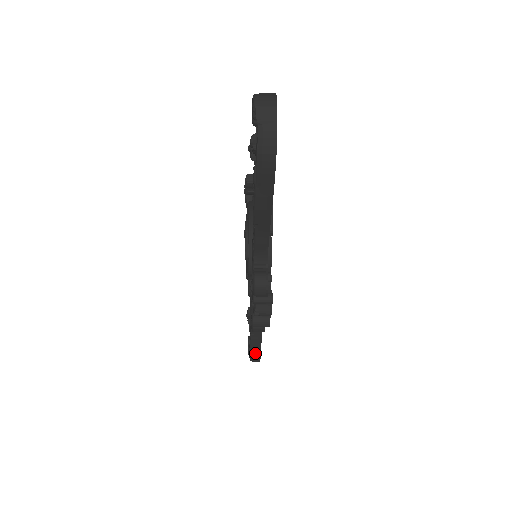
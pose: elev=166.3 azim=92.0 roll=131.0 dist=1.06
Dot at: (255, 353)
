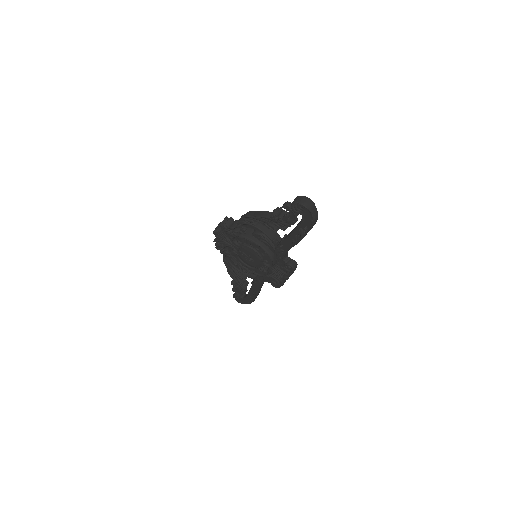
Dot at: occluded
